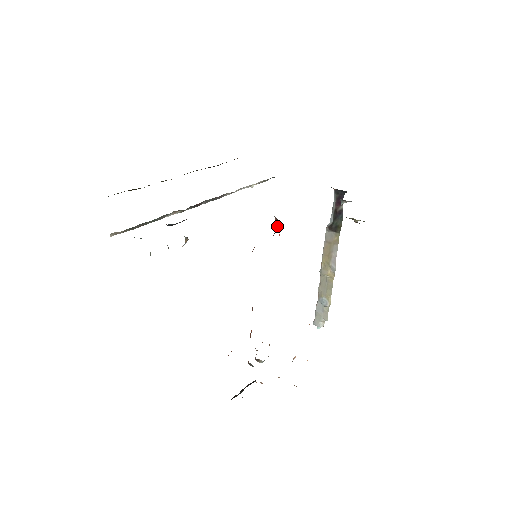
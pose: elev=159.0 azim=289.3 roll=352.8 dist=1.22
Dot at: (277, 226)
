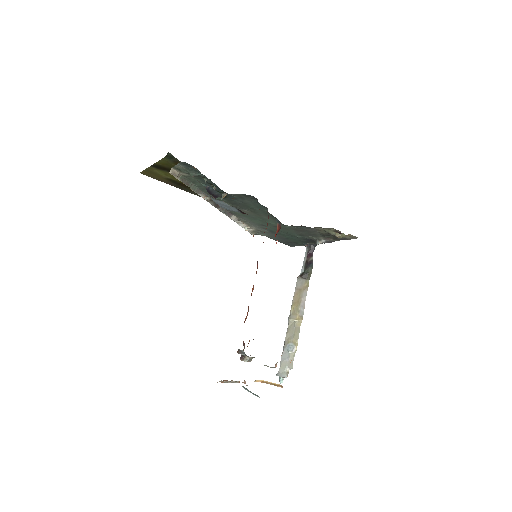
Dot at: (279, 230)
